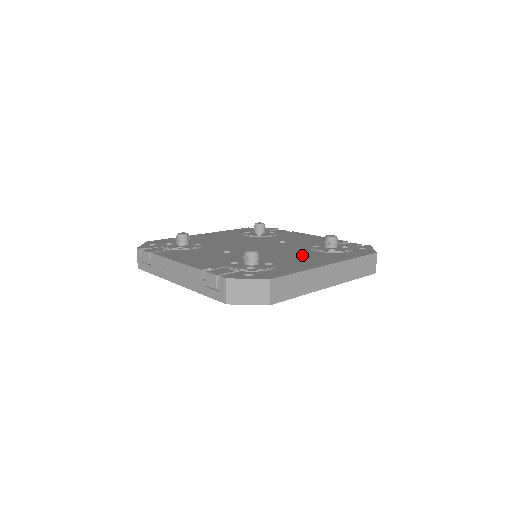
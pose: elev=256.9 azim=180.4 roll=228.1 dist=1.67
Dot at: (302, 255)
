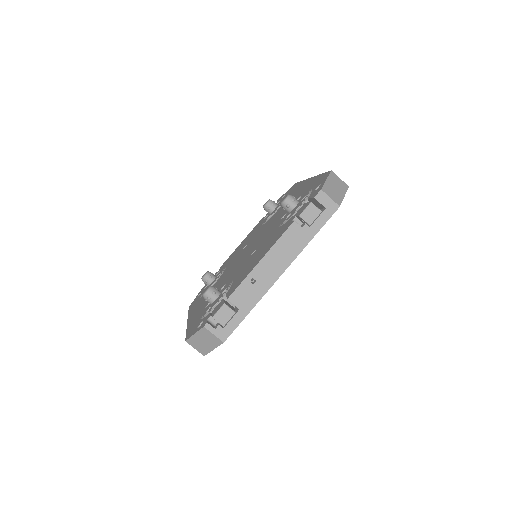
Dot at: occluded
